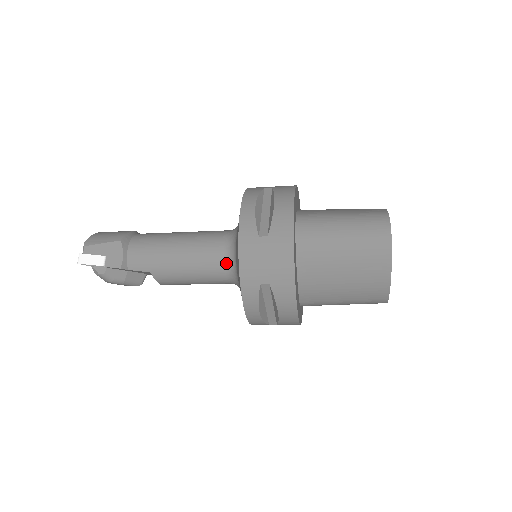
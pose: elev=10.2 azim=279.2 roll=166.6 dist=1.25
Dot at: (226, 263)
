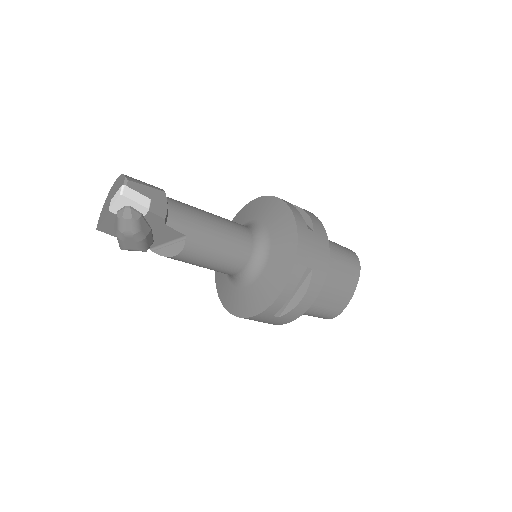
Dot at: (254, 249)
